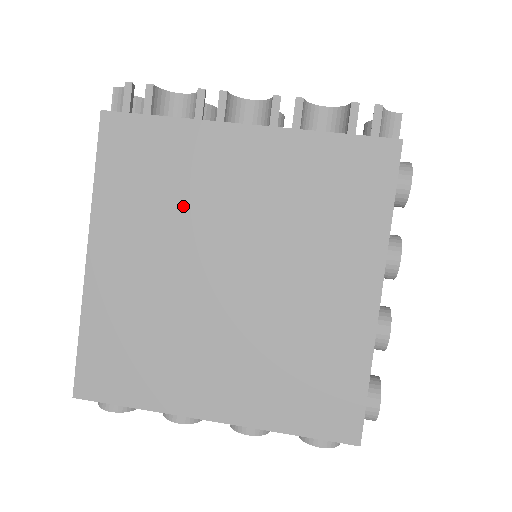
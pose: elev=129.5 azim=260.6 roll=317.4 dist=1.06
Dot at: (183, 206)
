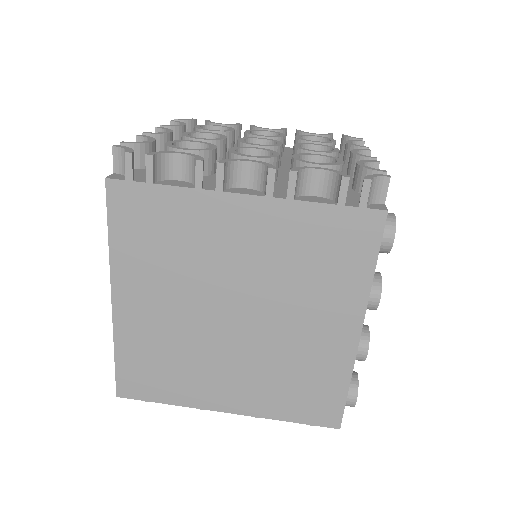
Dot at: (191, 262)
